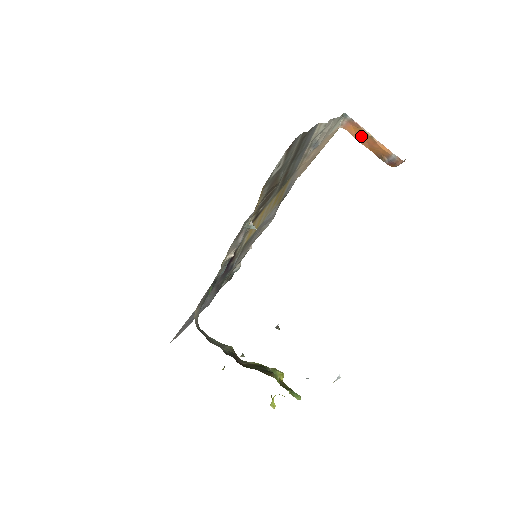
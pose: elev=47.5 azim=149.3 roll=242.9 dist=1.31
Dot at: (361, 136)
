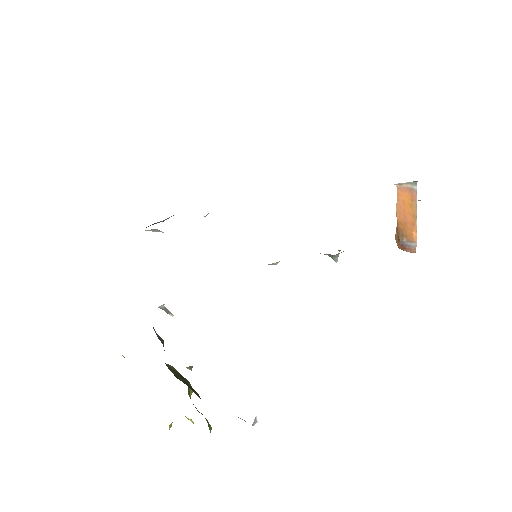
Dot at: (406, 207)
